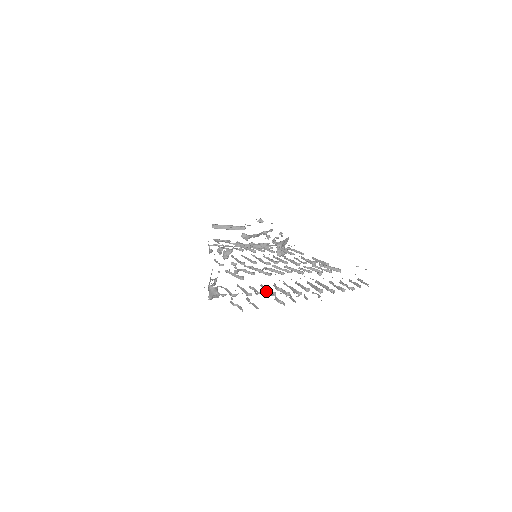
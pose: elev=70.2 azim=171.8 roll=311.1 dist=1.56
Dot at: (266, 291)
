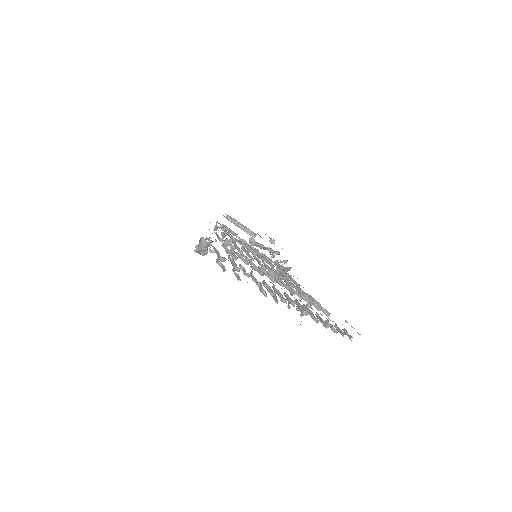
Dot at: (254, 278)
